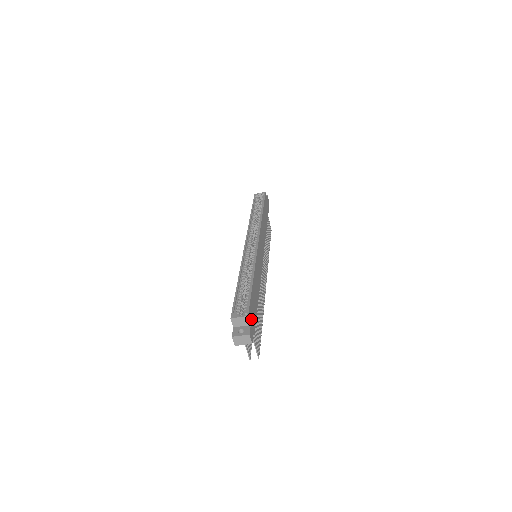
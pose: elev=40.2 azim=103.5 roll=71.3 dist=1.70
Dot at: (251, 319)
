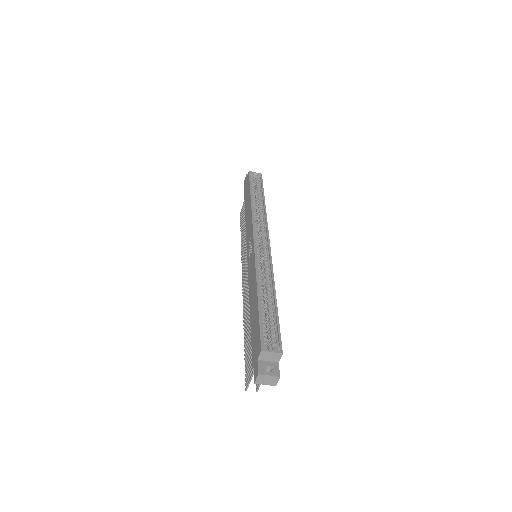
Dot at: occluded
